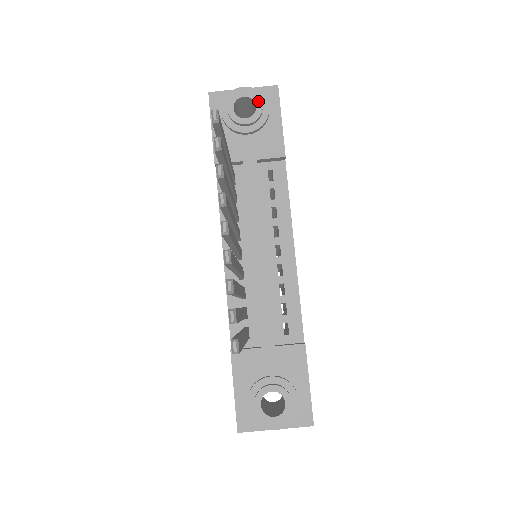
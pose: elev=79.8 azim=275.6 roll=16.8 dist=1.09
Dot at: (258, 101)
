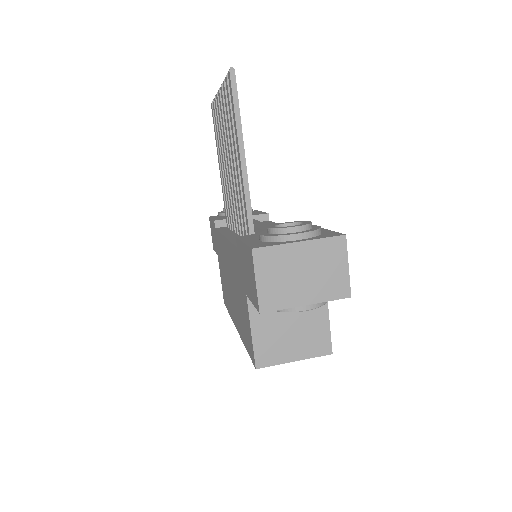
Dot at: occluded
